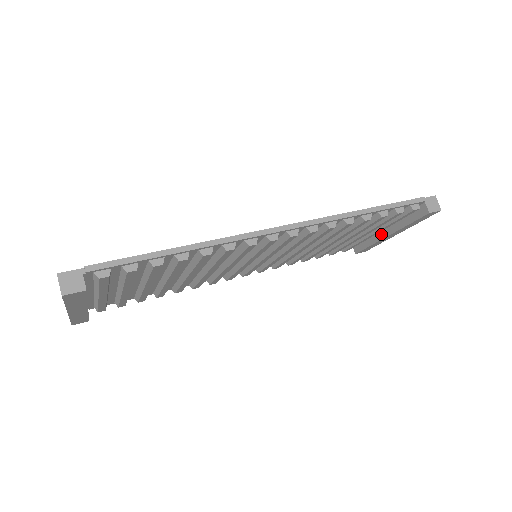
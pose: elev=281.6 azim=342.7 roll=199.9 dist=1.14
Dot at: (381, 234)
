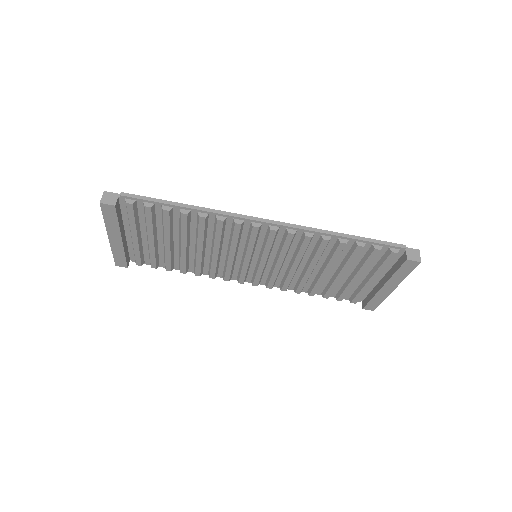
Dot at: (379, 286)
